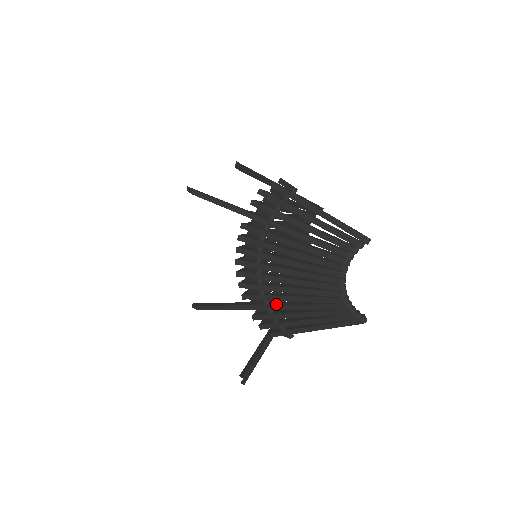
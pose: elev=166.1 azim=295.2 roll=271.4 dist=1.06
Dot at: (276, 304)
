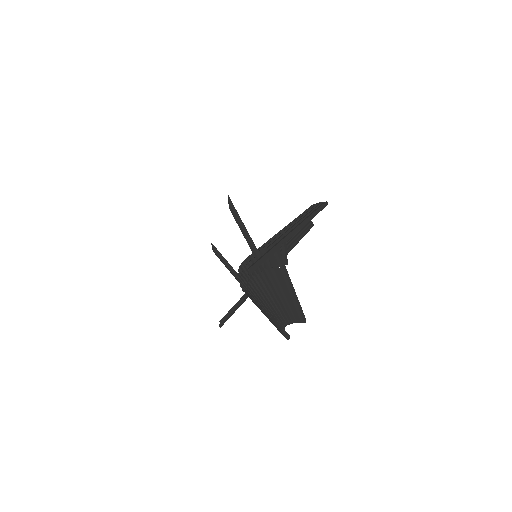
Dot at: (253, 297)
